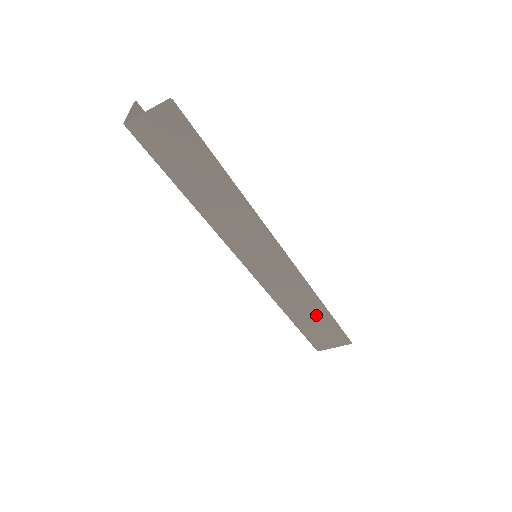
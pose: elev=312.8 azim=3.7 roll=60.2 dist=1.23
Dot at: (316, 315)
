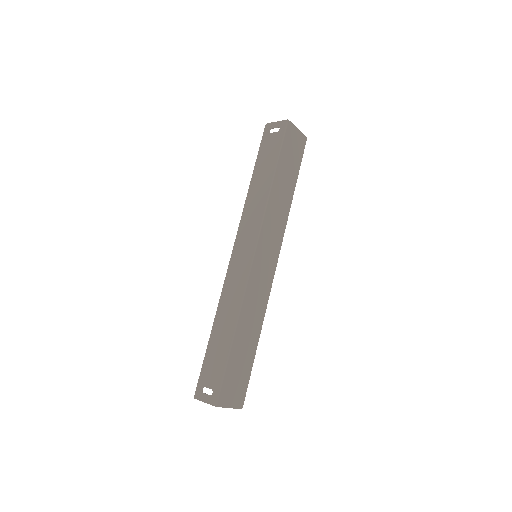
Dot at: (249, 347)
